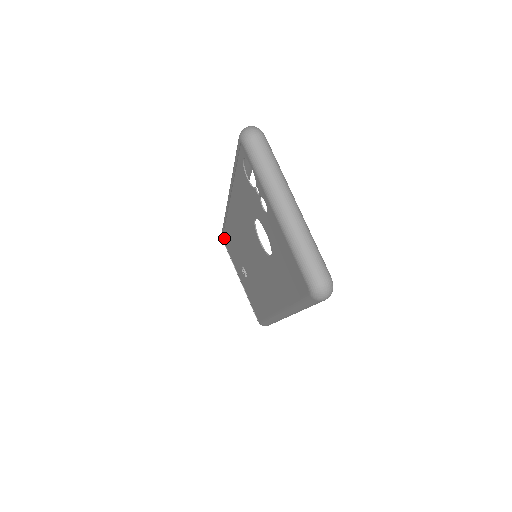
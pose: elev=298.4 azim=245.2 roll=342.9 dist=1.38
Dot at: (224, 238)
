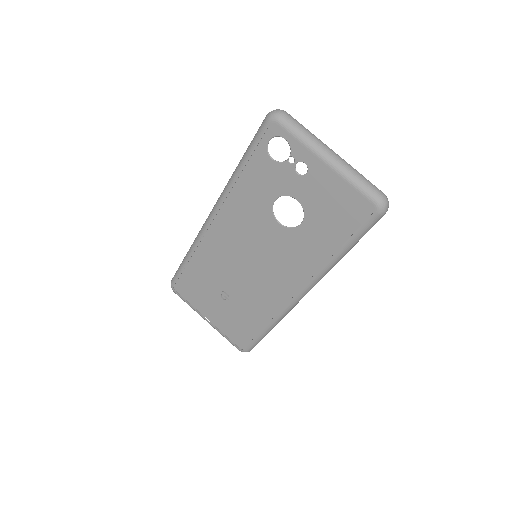
Dot at: (178, 285)
